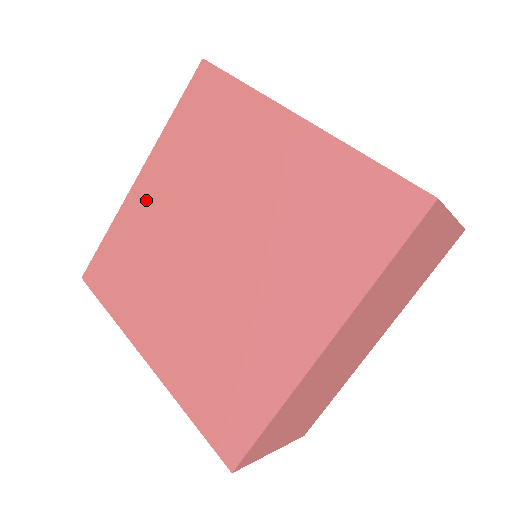
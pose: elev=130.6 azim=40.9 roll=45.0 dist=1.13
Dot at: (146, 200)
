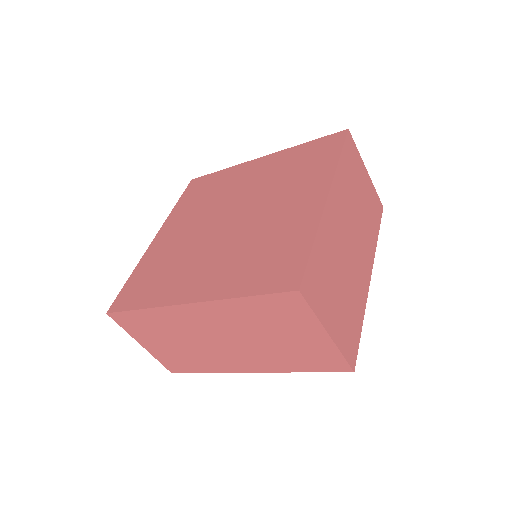
Dot at: (247, 171)
